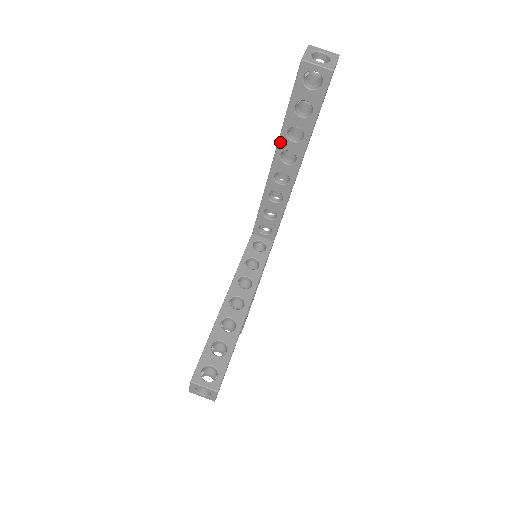
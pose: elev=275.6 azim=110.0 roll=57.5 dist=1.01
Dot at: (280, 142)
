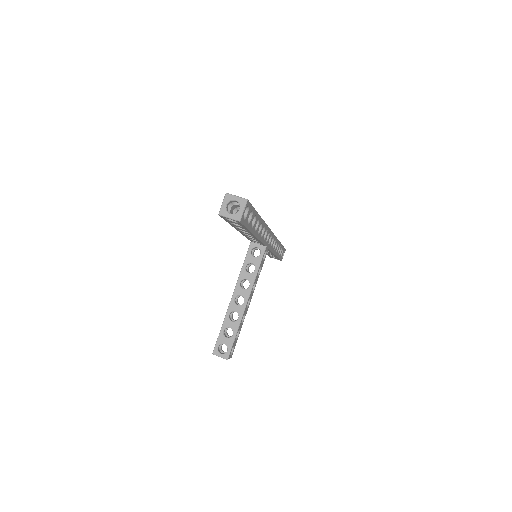
Dot at: (234, 227)
